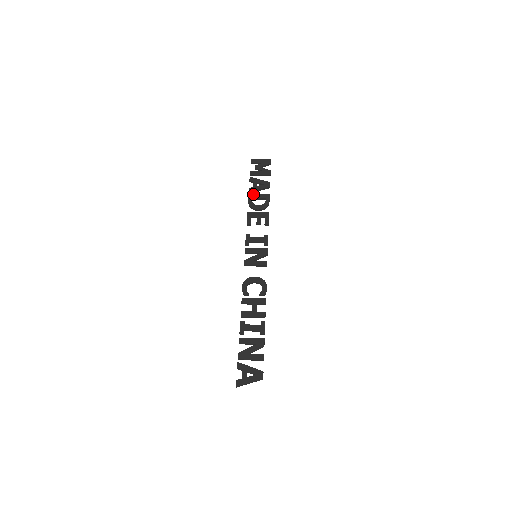
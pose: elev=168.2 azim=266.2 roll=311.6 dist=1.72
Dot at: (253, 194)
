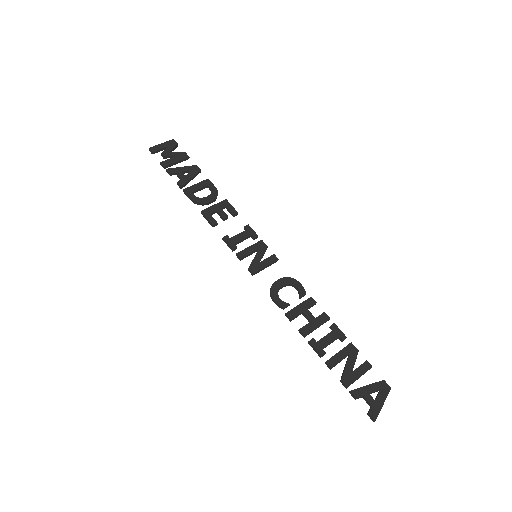
Dot at: (189, 187)
